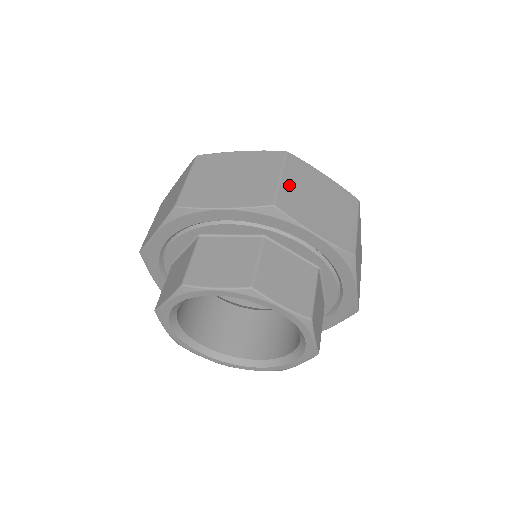
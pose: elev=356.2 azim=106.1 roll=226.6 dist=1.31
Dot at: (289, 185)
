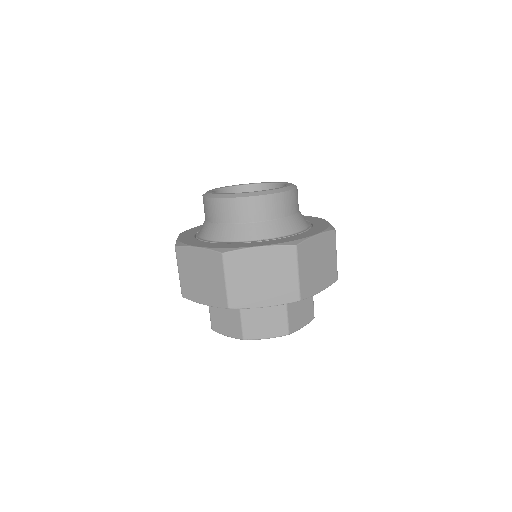
Dot at: (234, 283)
